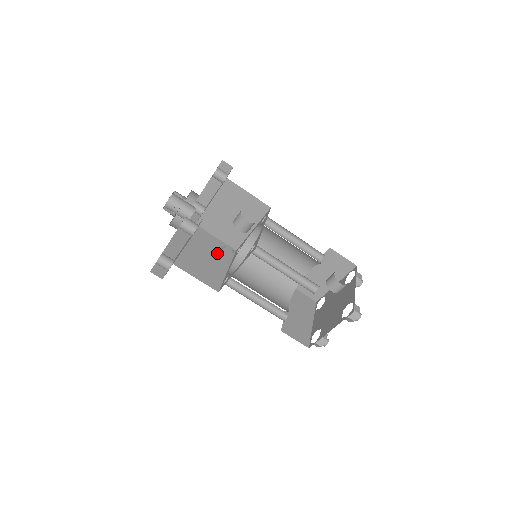
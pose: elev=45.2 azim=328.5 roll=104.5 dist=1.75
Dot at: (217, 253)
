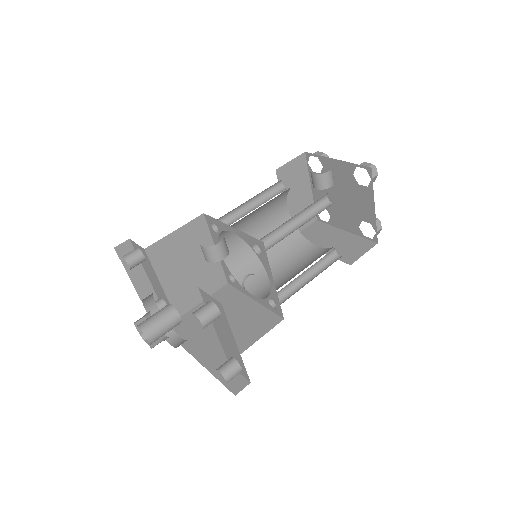
Dot at: (226, 306)
